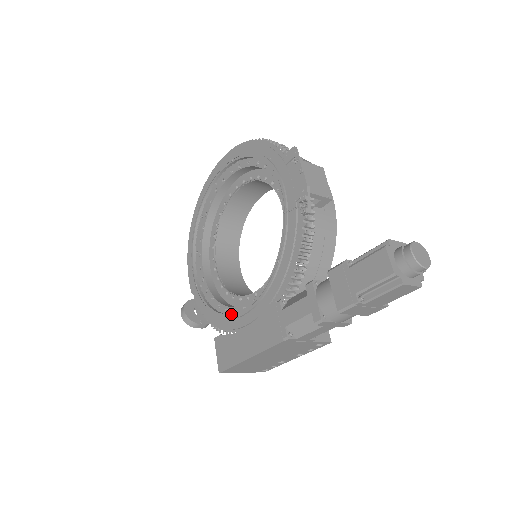
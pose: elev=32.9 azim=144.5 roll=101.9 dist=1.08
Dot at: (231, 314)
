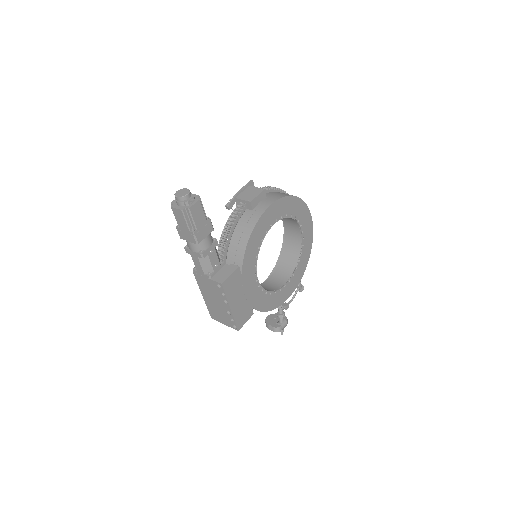
Dot at: occluded
